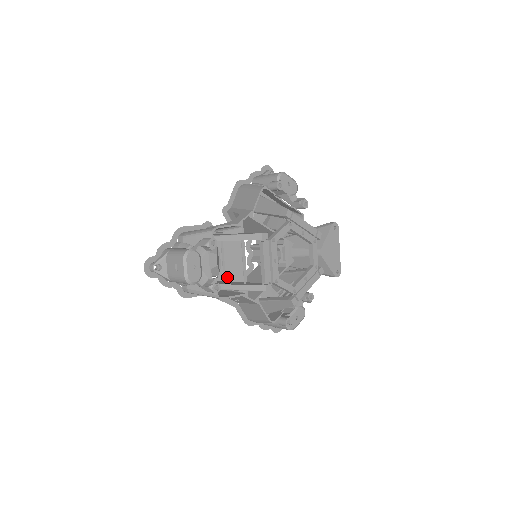
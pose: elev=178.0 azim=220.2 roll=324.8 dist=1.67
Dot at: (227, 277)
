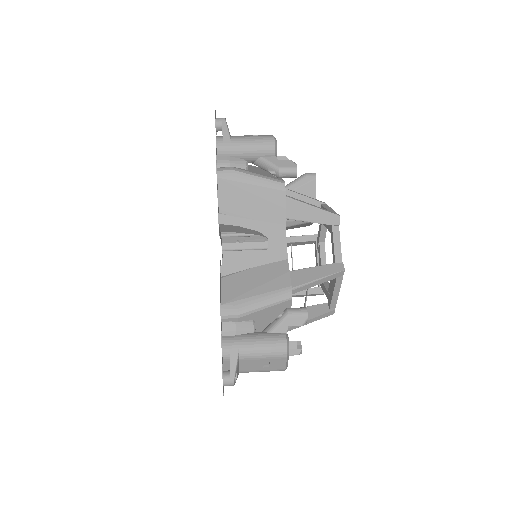
Dot at: occluded
